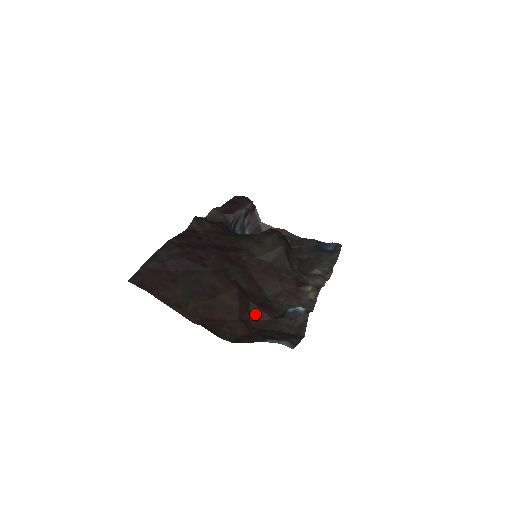
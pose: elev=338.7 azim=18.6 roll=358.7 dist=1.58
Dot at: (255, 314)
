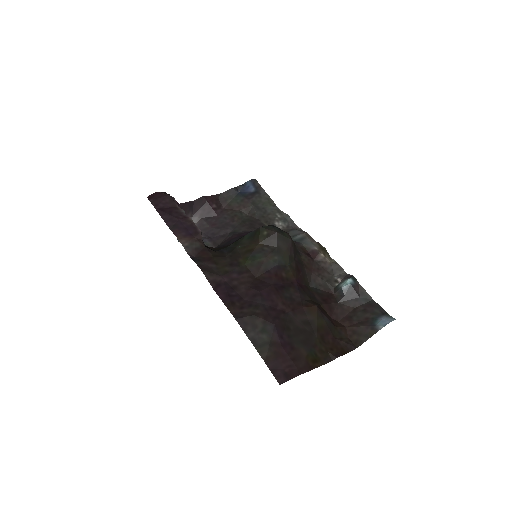
Dot at: (329, 310)
